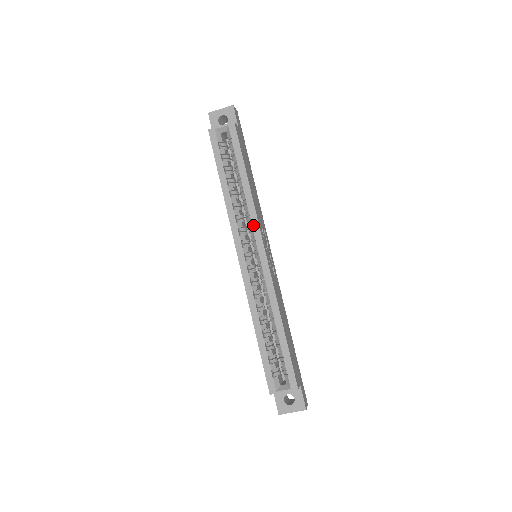
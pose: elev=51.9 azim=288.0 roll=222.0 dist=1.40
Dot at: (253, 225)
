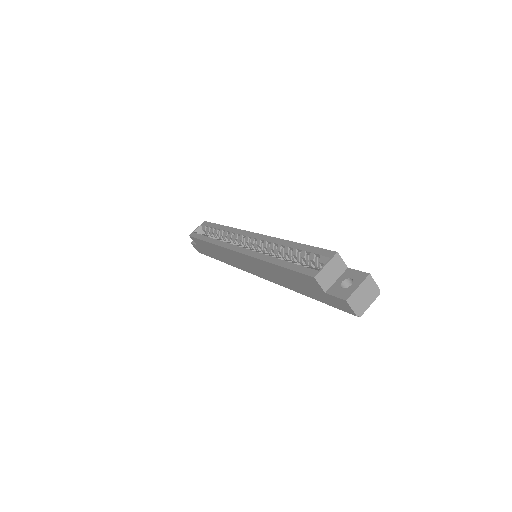
Dot at: (238, 233)
